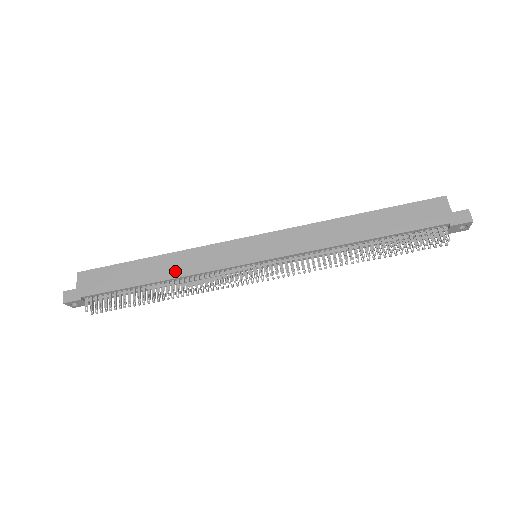
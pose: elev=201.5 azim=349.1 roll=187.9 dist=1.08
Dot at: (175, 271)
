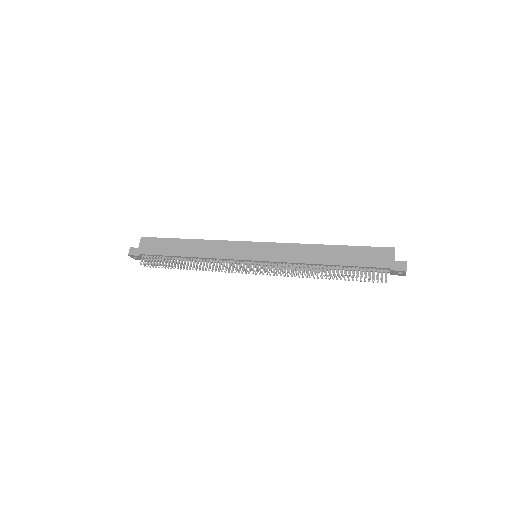
Dot at: (201, 253)
